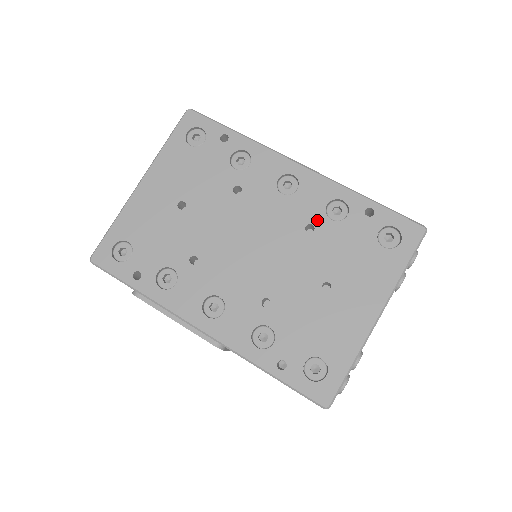
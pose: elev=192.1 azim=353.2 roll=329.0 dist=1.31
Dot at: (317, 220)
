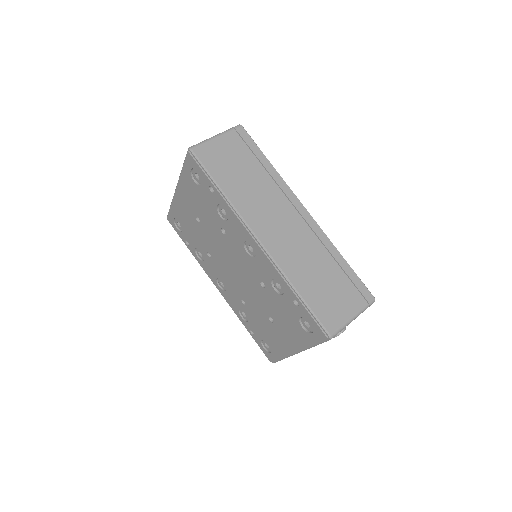
Dot at: (266, 283)
